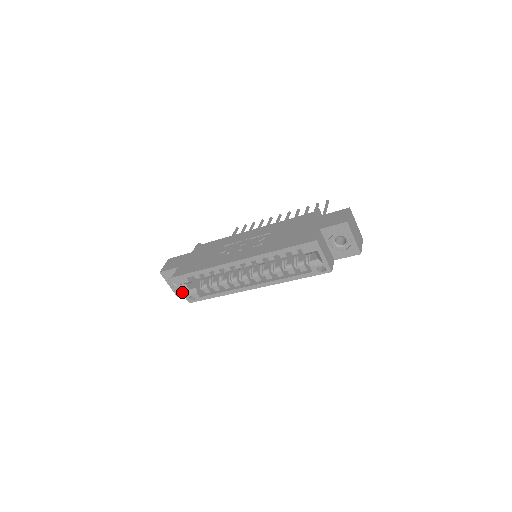
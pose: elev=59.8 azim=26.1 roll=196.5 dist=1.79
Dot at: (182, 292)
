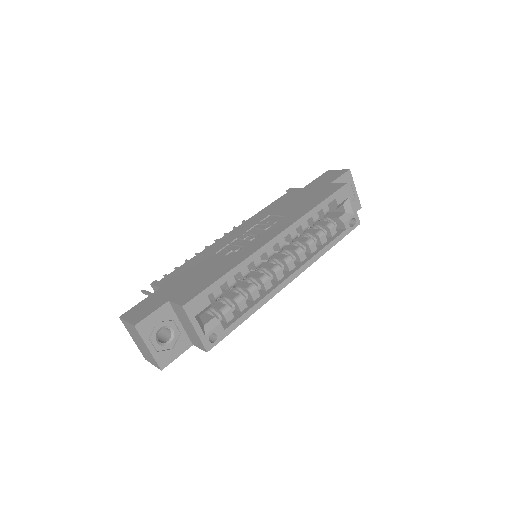
Dot at: (197, 332)
